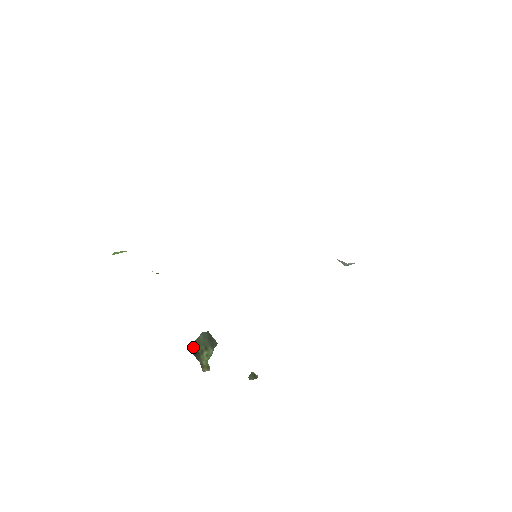
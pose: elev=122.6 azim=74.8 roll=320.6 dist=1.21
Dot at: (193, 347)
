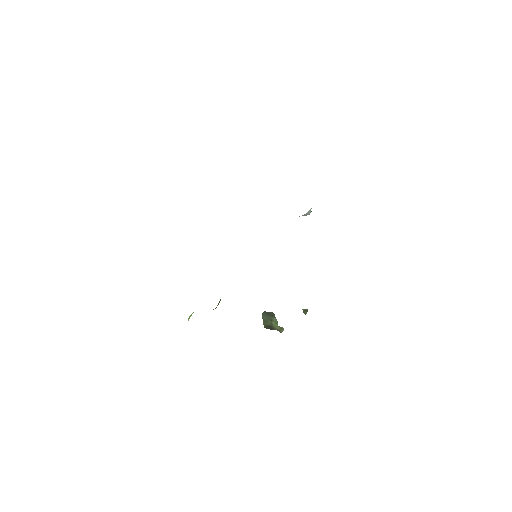
Dot at: (265, 326)
